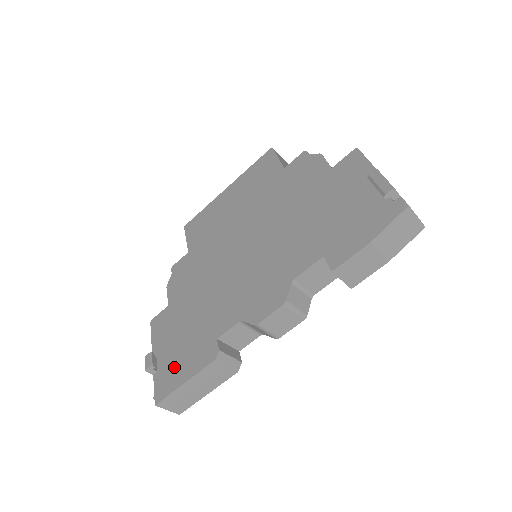
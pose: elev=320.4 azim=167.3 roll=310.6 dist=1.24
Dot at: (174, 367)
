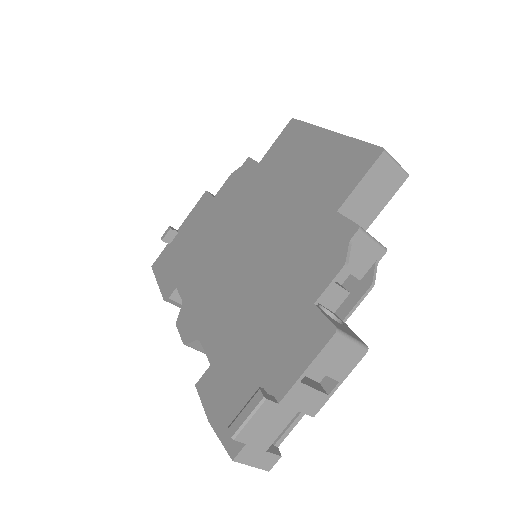
Dot at: (168, 260)
